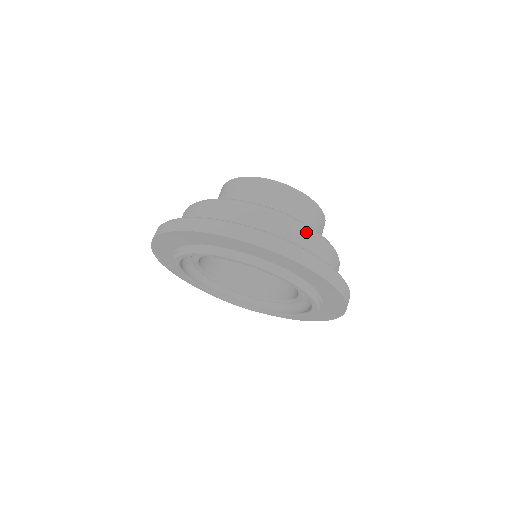
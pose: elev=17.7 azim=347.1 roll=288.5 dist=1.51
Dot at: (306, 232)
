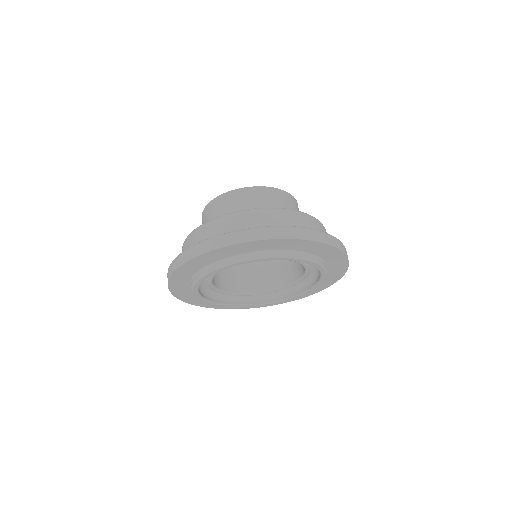
Dot at: (248, 215)
